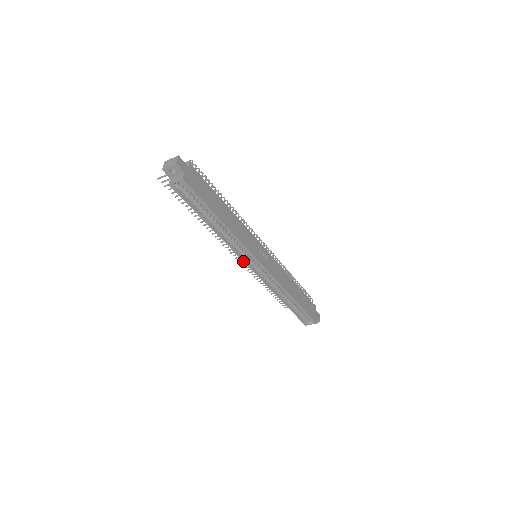
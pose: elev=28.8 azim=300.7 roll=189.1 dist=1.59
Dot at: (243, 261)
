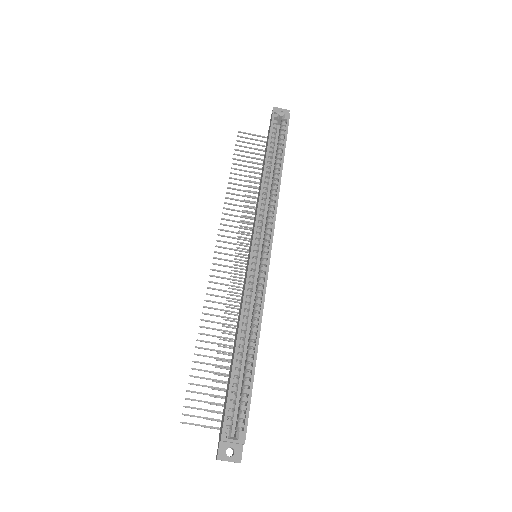
Dot at: (254, 229)
